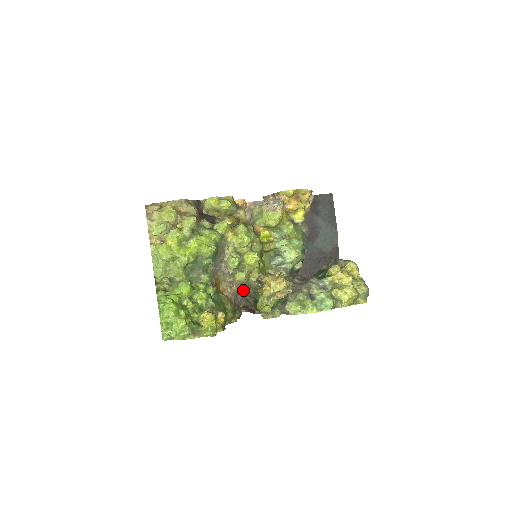
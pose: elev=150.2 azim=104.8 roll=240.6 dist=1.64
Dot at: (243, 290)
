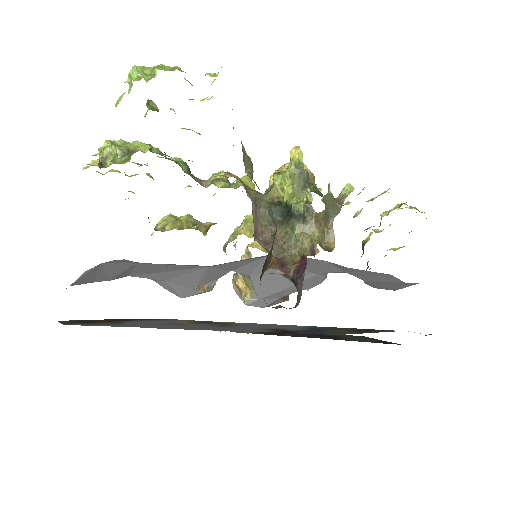
Dot at: (252, 194)
